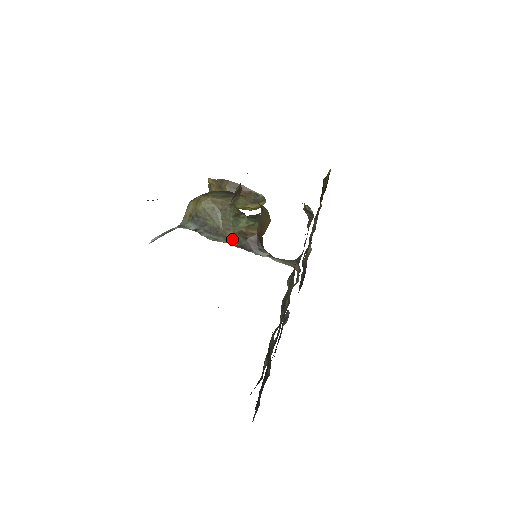
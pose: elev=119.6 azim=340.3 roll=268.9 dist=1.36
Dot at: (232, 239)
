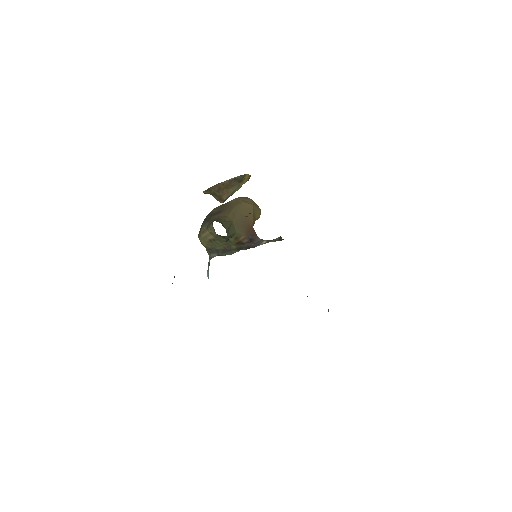
Dot at: (238, 248)
